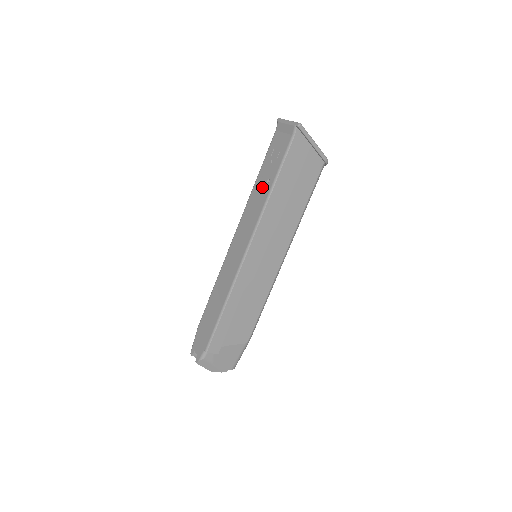
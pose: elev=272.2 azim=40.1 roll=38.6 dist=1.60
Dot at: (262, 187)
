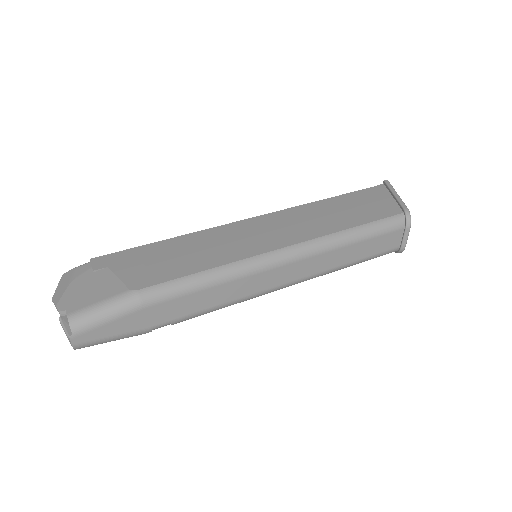
Dot at: occluded
